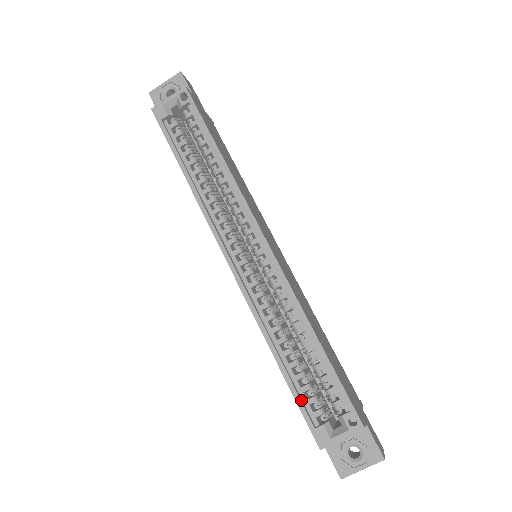
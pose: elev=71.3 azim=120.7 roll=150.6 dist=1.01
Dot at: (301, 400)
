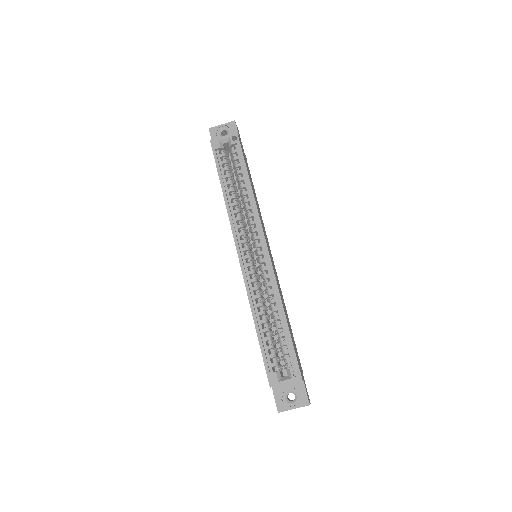
Dot at: (265, 354)
